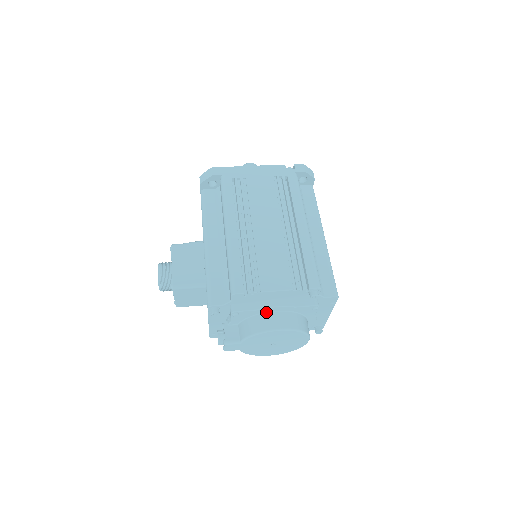
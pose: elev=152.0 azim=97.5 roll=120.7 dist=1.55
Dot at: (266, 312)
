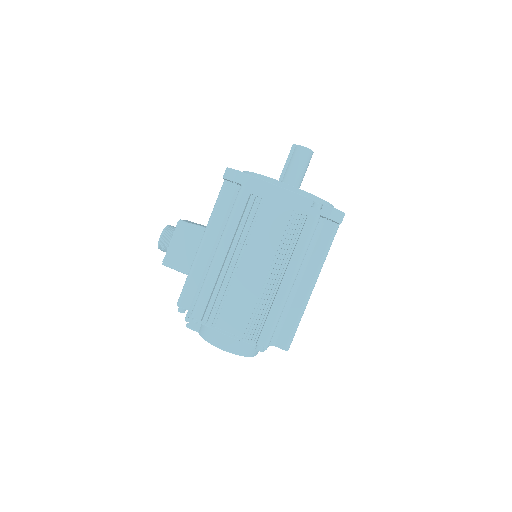
Dot at: occluded
